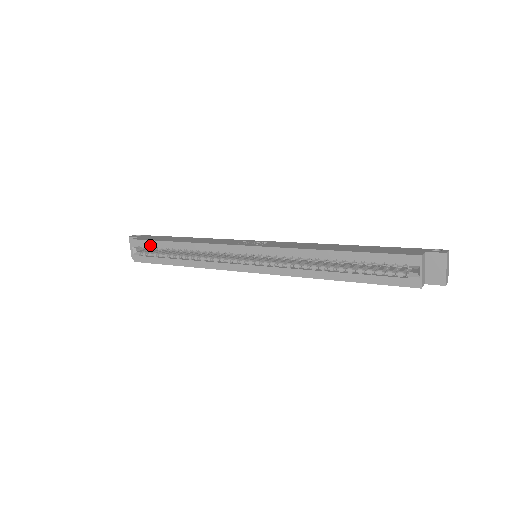
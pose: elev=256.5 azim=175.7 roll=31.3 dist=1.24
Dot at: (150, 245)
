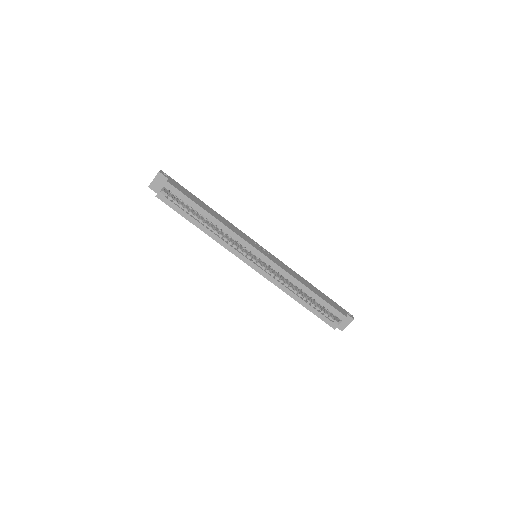
Dot at: (183, 198)
